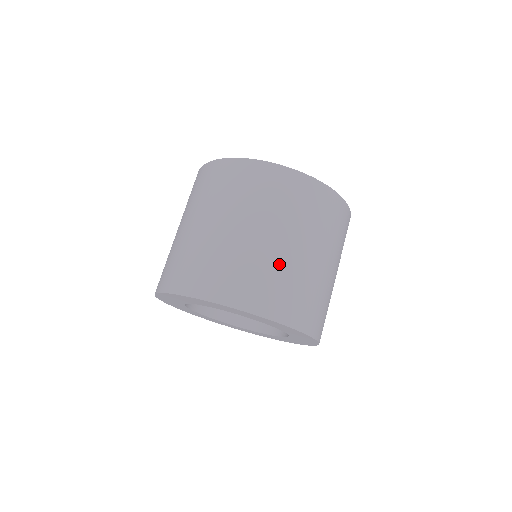
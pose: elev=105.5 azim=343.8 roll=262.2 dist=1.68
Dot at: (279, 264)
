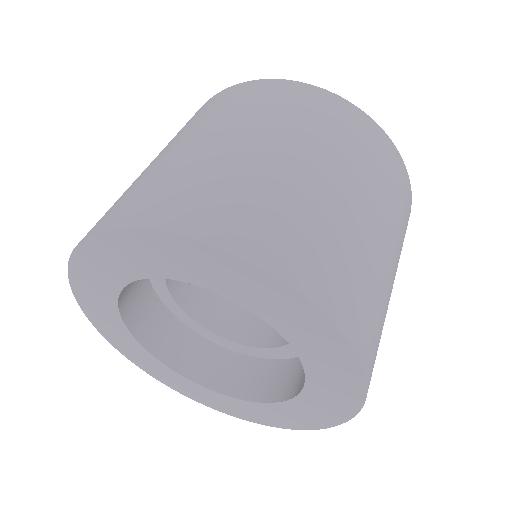
Dot at: (167, 166)
